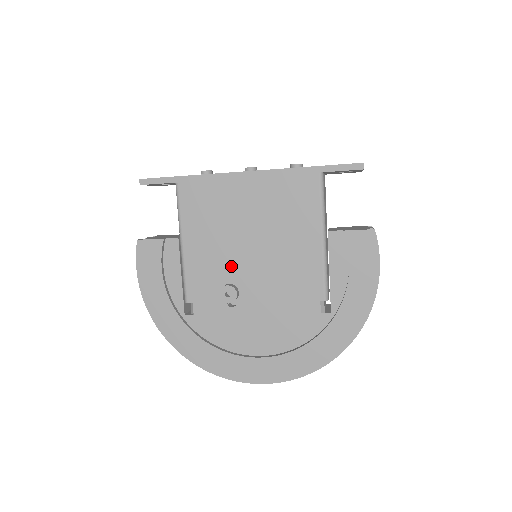
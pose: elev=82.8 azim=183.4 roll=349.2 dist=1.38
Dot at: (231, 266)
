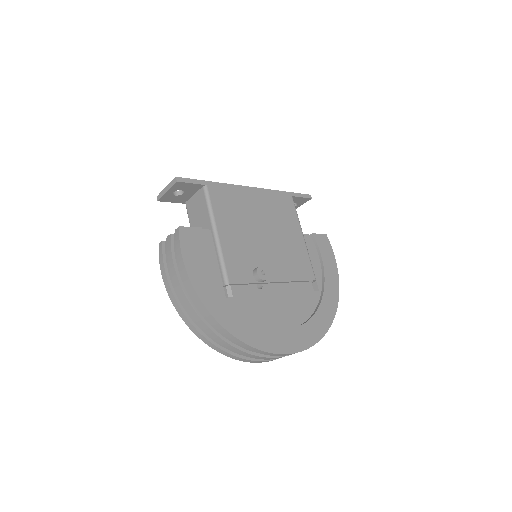
Dot at: (256, 253)
